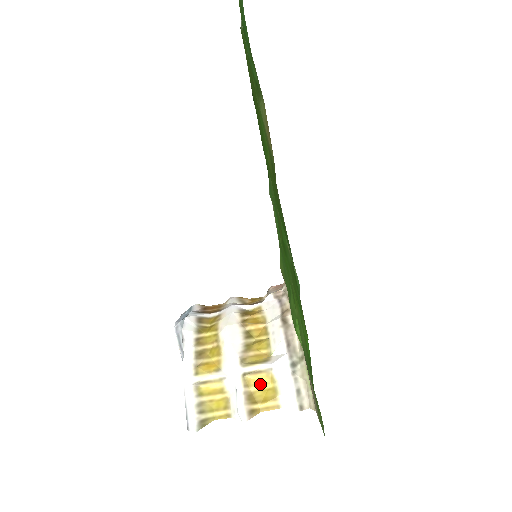
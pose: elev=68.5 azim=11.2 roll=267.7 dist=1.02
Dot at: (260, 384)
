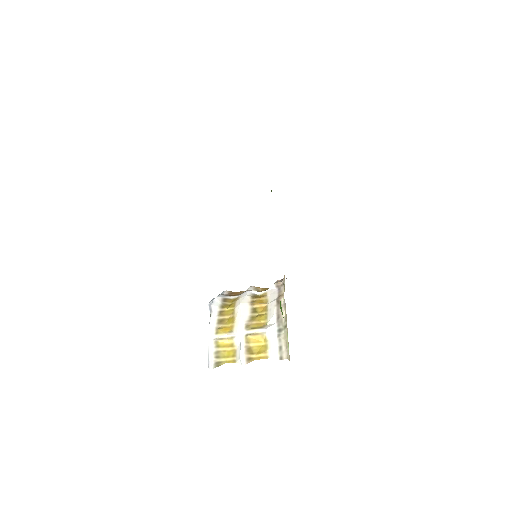
Dot at: (257, 342)
